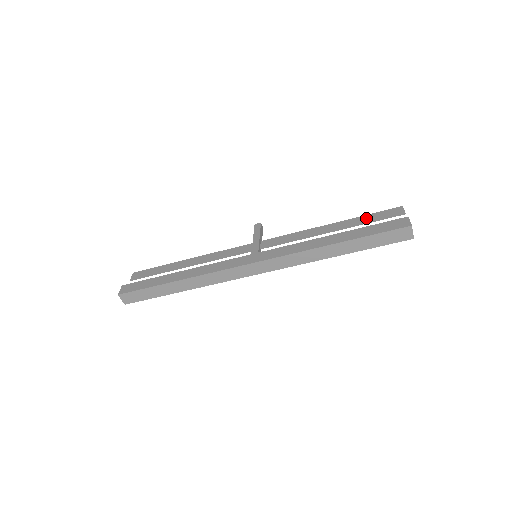
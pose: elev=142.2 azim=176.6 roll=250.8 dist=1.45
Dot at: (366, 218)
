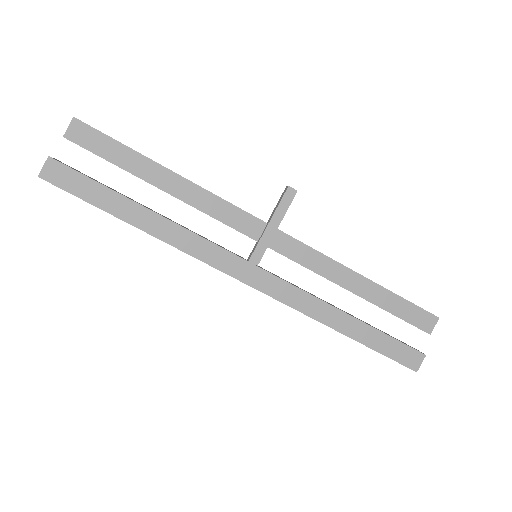
Dot at: (398, 304)
